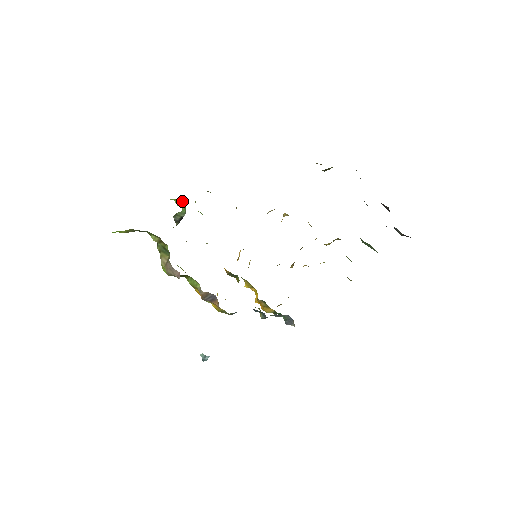
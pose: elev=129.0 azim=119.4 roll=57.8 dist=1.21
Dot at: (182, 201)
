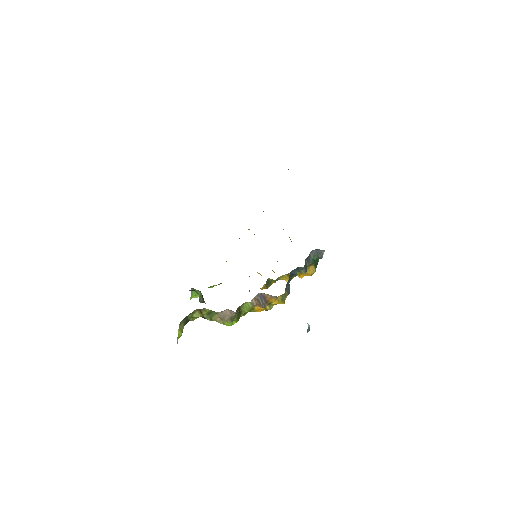
Dot at: (193, 291)
